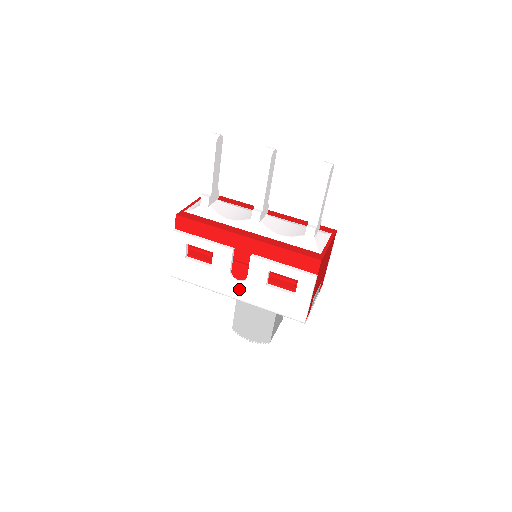
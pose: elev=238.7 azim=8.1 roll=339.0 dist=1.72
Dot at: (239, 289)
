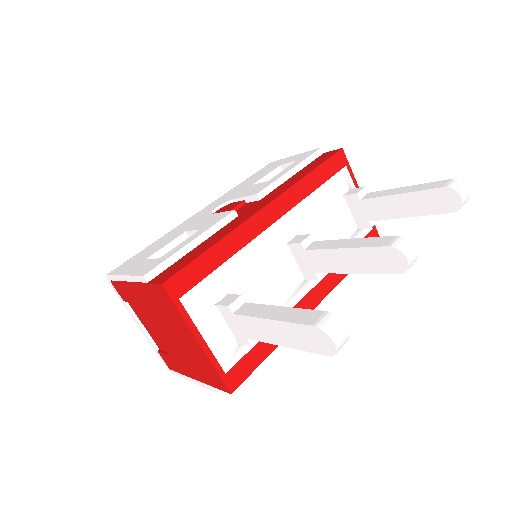
Dot at: occluded
